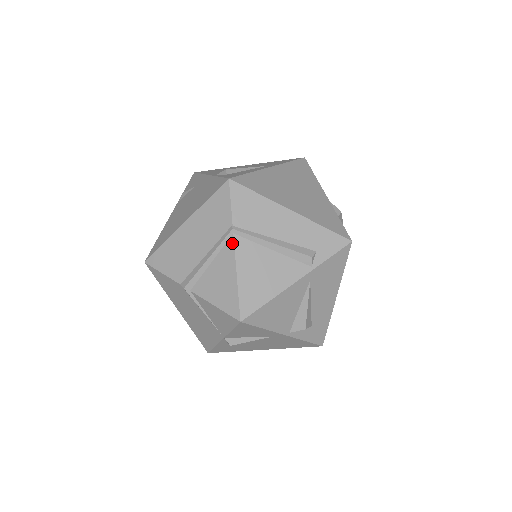
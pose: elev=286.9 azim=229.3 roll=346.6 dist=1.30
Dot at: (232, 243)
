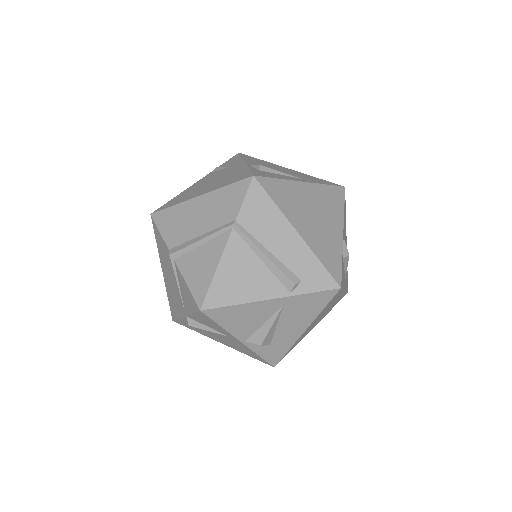
Dot at: (227, 236)
